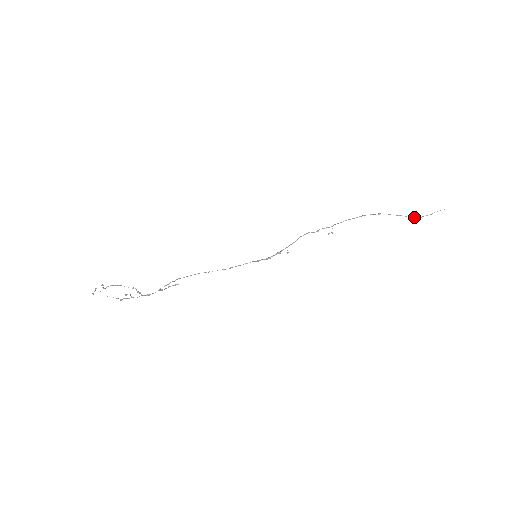
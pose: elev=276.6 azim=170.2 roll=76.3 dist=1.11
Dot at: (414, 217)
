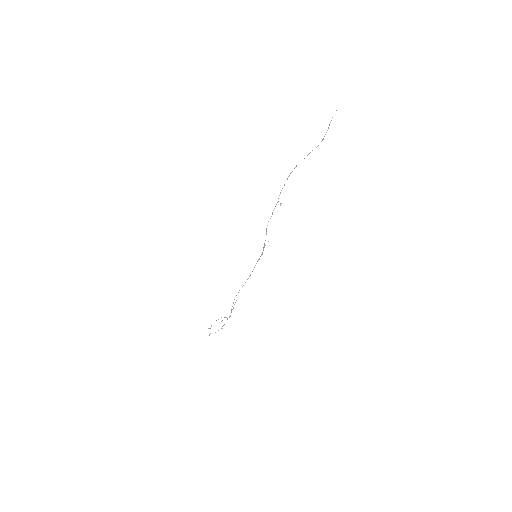
Dot at: occluded
